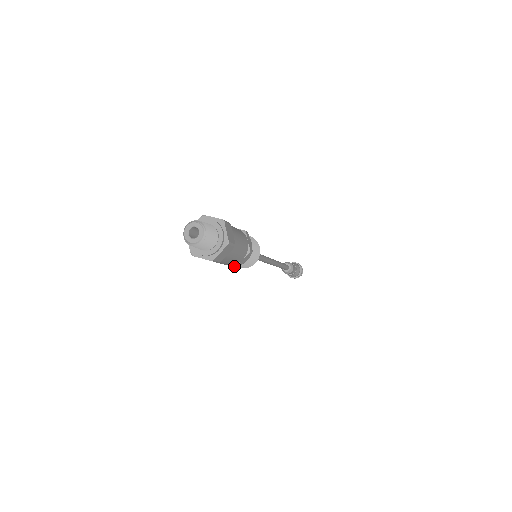
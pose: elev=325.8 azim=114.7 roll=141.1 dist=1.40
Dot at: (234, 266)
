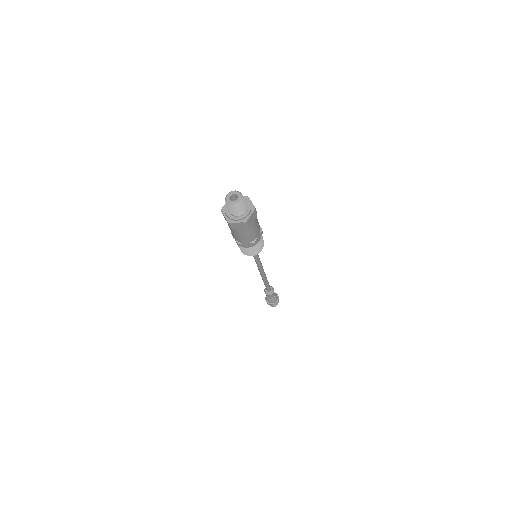
Dot at: (252, 243)
